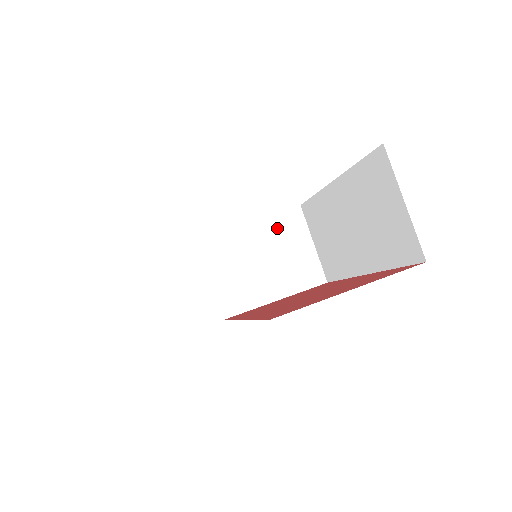
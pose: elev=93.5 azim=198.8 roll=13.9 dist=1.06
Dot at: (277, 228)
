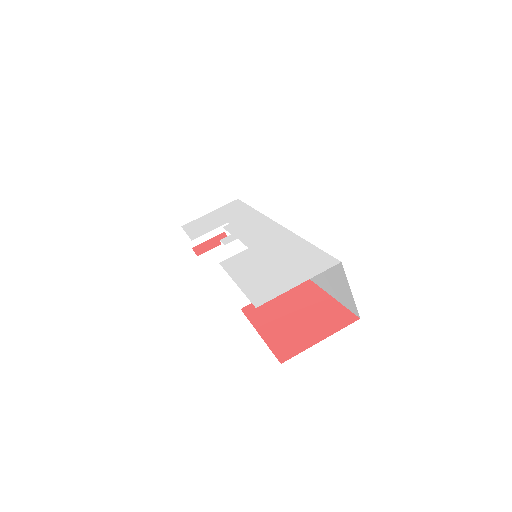
Dot at: occluded
